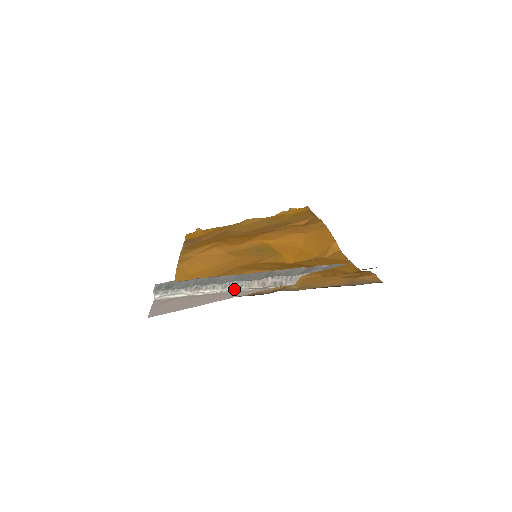
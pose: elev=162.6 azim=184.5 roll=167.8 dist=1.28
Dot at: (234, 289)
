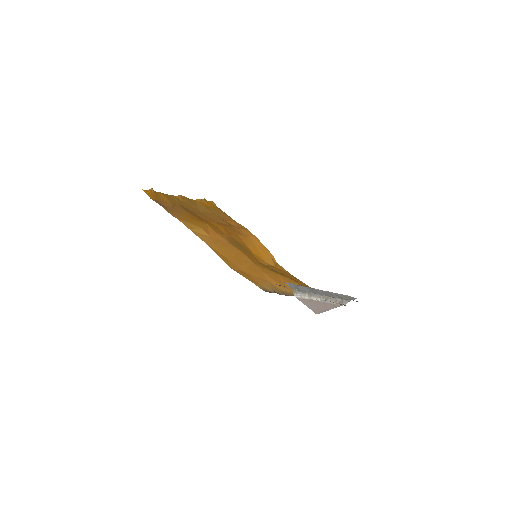
Dot at: (327, 301)
